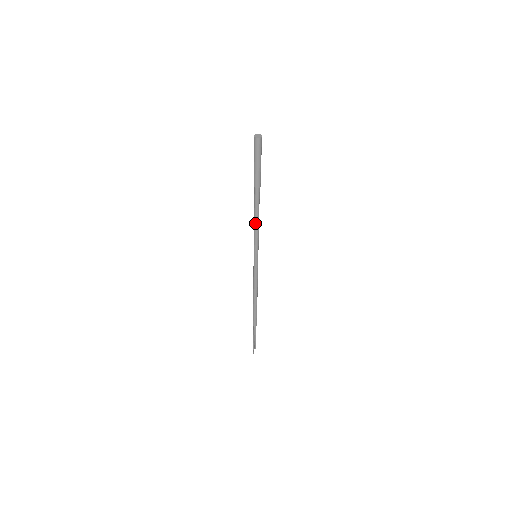
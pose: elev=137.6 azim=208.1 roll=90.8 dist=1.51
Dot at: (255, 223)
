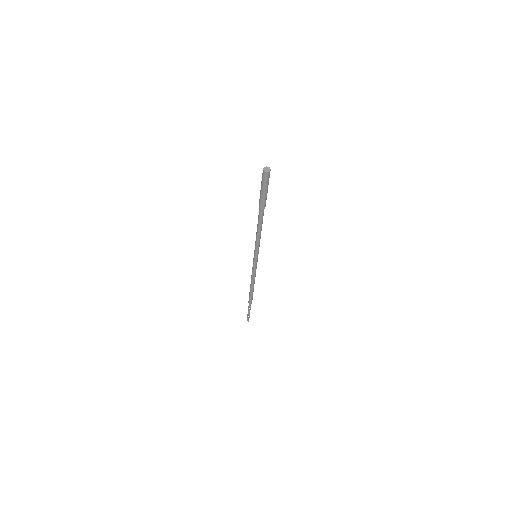
Dot at: (257, 232)
